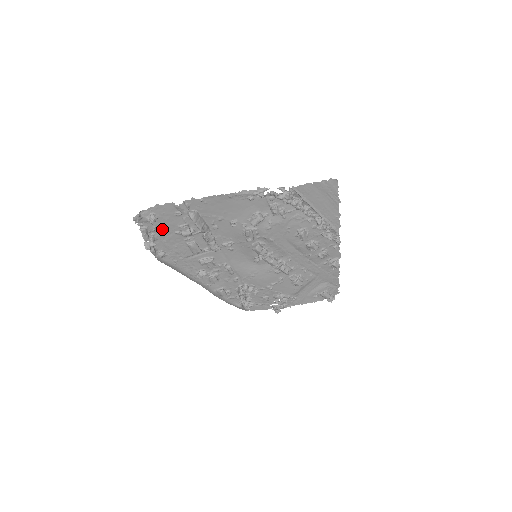
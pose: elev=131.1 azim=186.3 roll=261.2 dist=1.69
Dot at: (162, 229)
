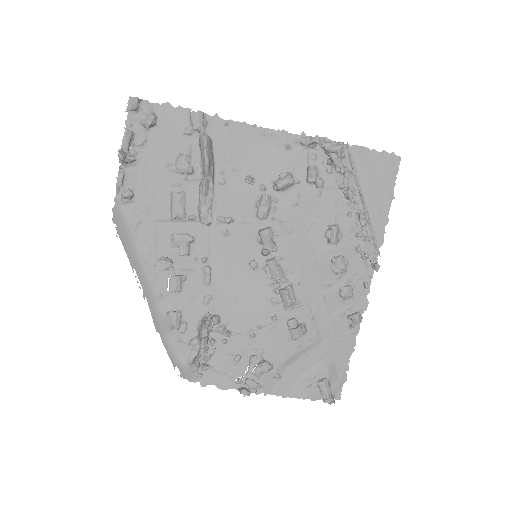
Dot at: (152, 150)
